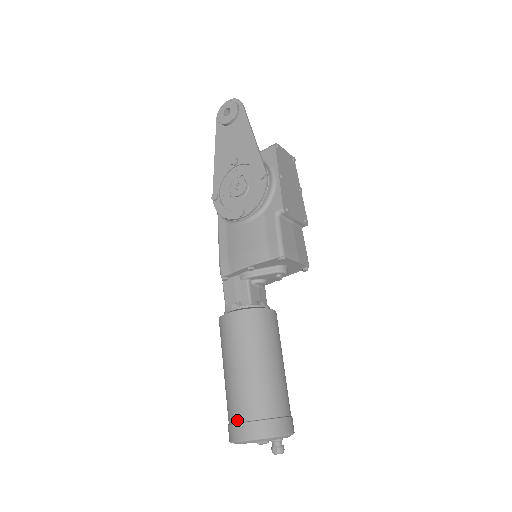
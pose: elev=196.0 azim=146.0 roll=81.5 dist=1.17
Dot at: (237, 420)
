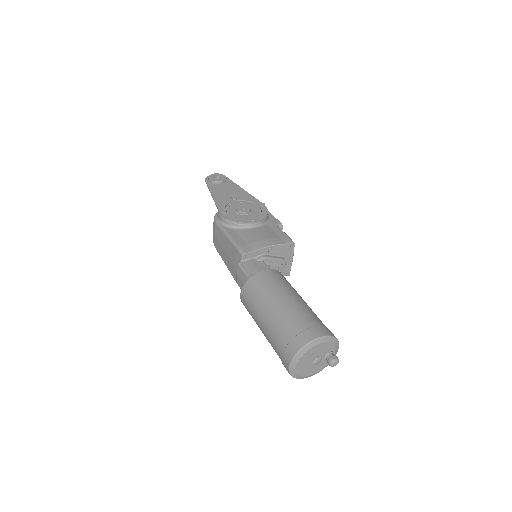
Dot at: (306, 327)
